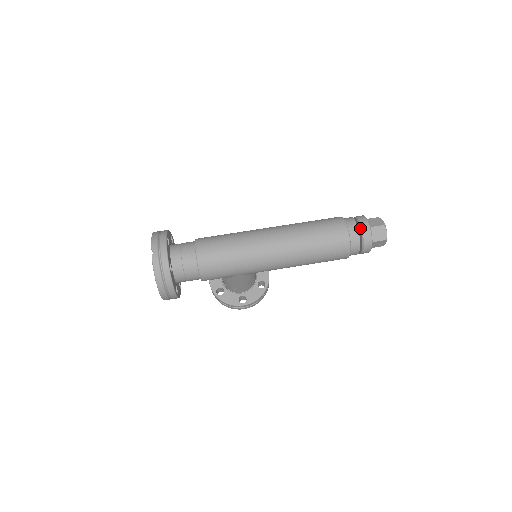
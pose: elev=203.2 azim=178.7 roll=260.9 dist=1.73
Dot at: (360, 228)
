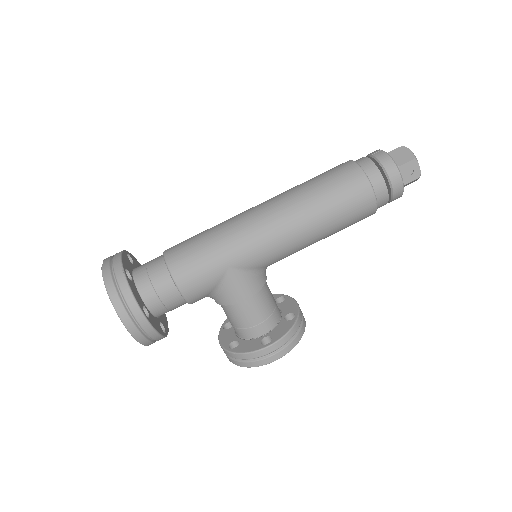
Dot at: (371, 157)
